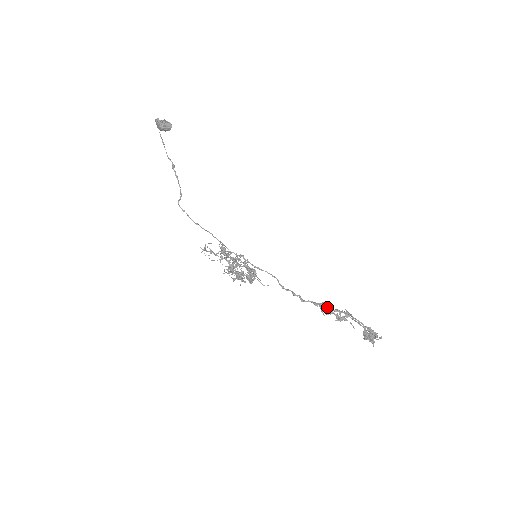
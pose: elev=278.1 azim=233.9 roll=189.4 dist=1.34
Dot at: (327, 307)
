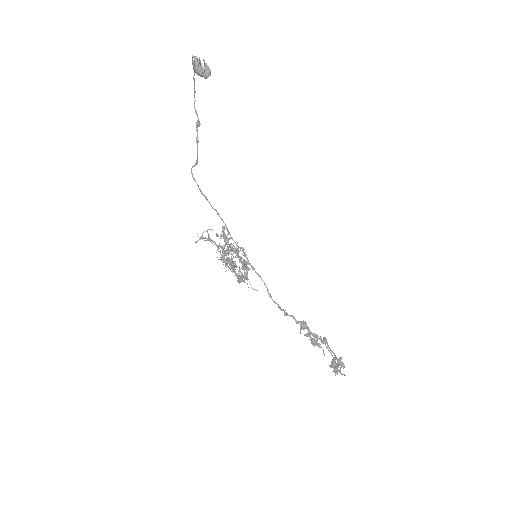
Dot at: (307, 329)
